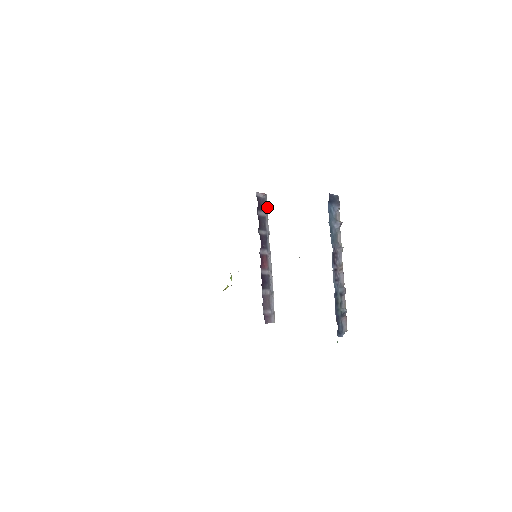
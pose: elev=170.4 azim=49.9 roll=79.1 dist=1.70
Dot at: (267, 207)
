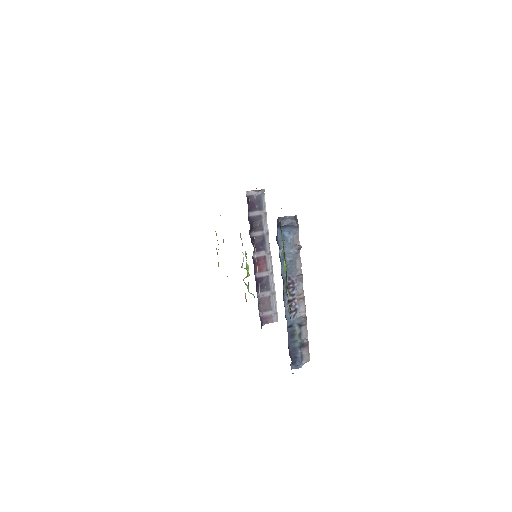
Dot at: (265, 203)
